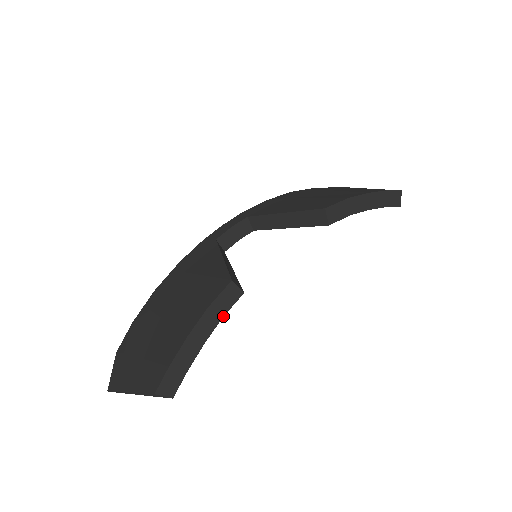
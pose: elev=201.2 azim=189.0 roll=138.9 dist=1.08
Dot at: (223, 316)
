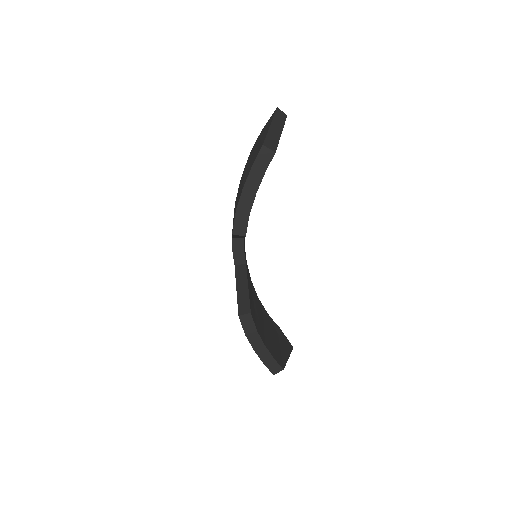
Dot at: (256, 330)
